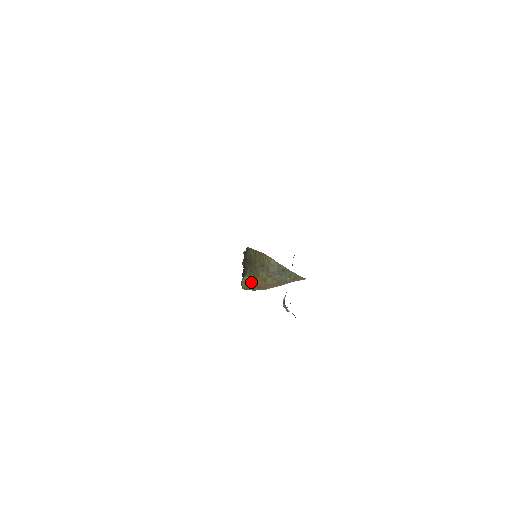
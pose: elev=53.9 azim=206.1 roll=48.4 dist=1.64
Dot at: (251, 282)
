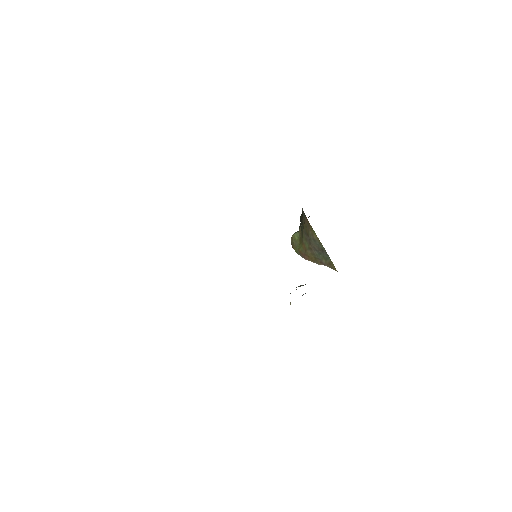
Dot at: (297, 243)
